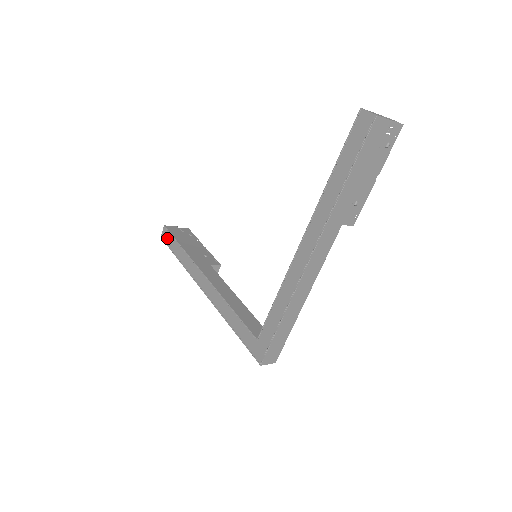
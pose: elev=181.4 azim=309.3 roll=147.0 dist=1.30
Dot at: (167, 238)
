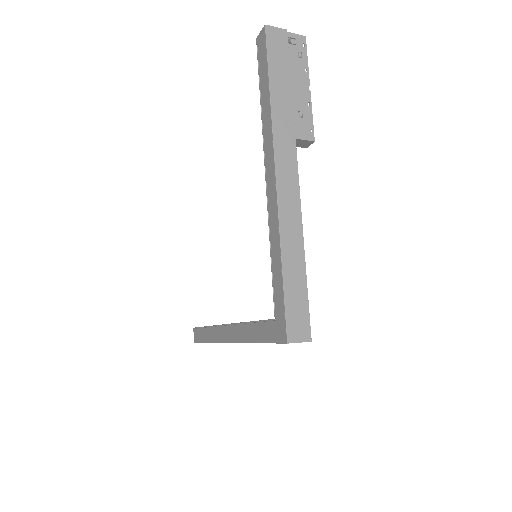
Dot at: (197, 336)
